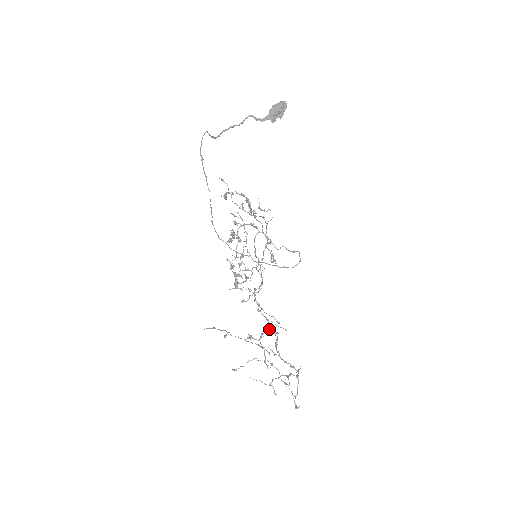
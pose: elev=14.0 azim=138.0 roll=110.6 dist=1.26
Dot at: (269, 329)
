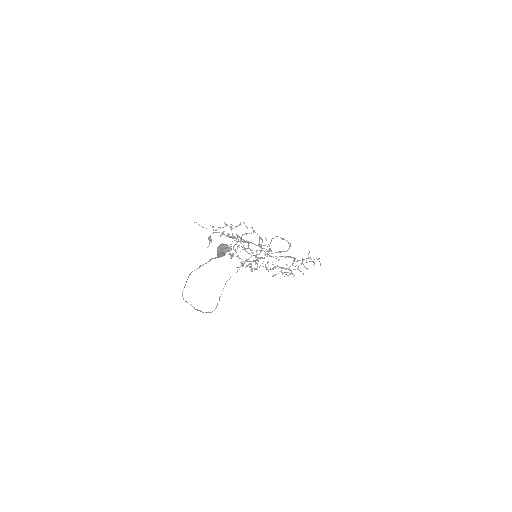
Dot at: occluded
